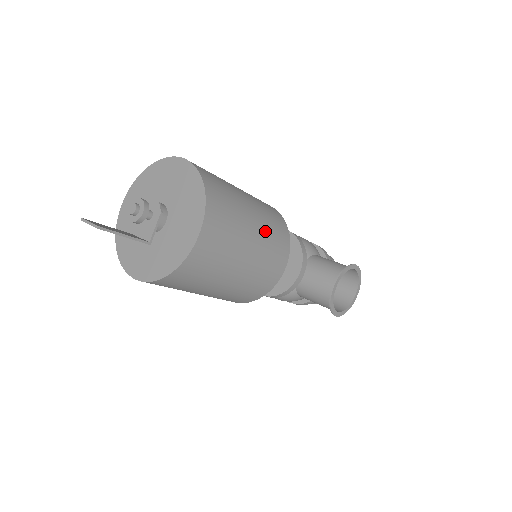
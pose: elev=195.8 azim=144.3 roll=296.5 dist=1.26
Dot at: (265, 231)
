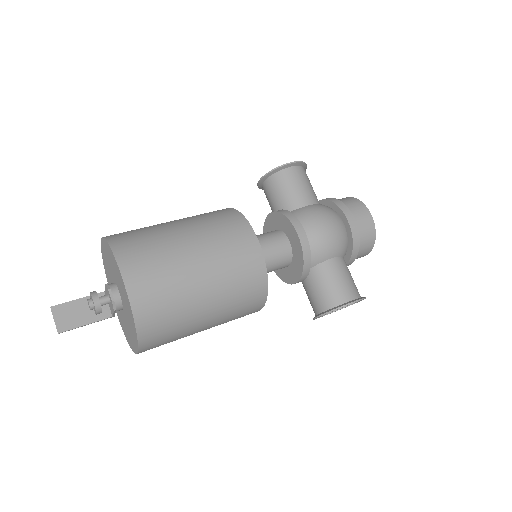
Dot at: (225, 313)
